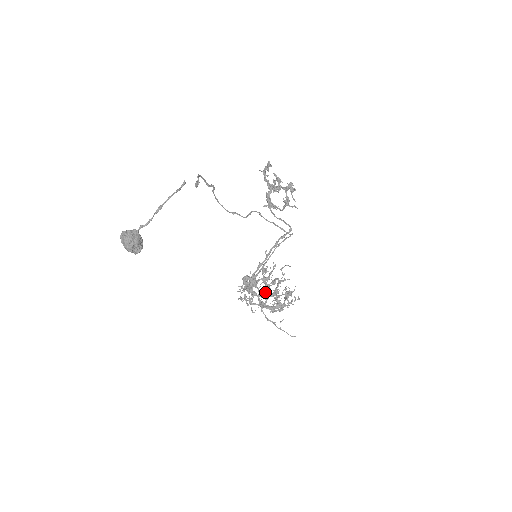
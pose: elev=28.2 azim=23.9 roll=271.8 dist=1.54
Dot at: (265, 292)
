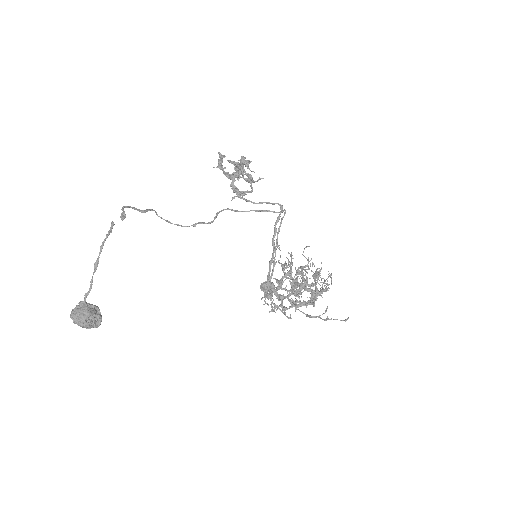
Dot at: occluded
